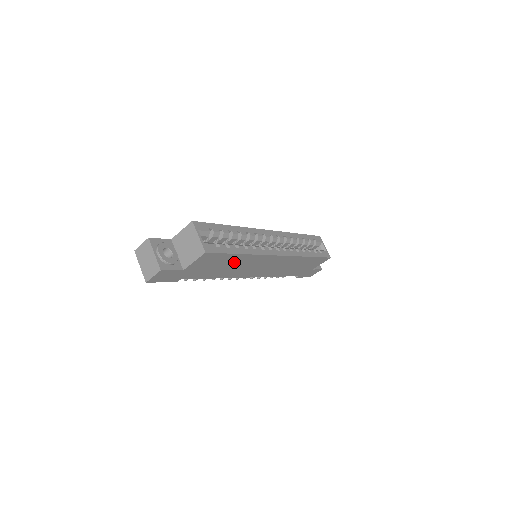
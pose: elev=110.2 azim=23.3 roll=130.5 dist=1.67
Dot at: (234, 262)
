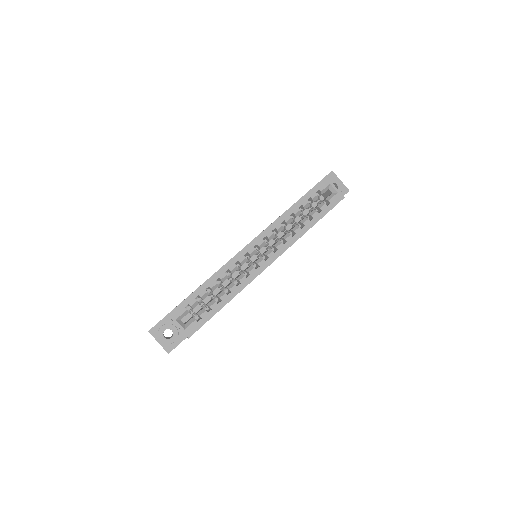
Dot at: occluded
